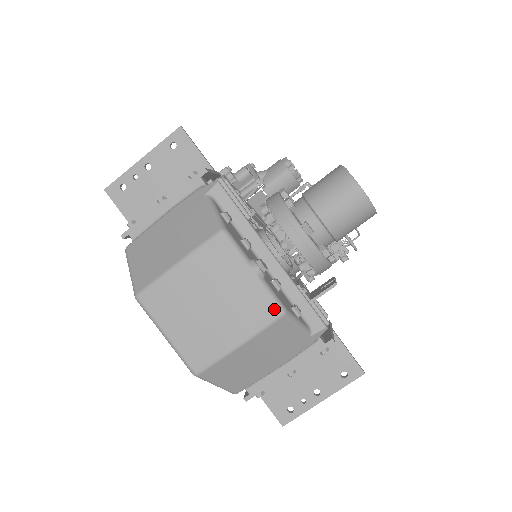
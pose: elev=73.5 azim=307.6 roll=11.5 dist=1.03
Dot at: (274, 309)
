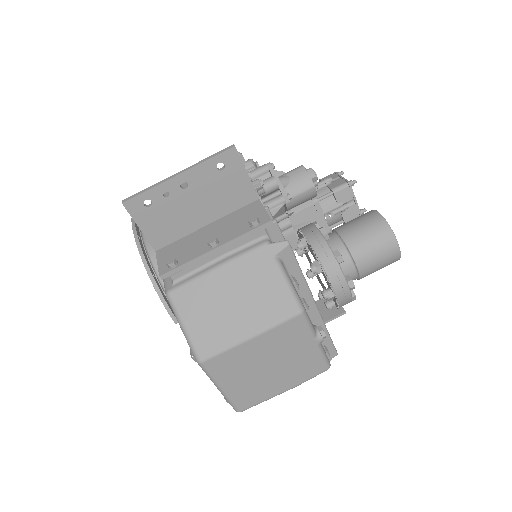
Dot at: (323, 366)
